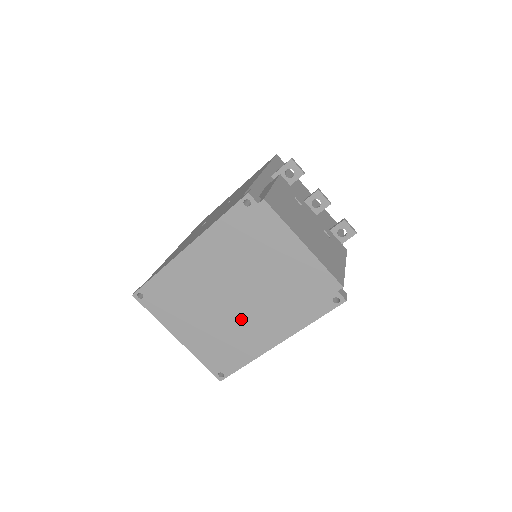
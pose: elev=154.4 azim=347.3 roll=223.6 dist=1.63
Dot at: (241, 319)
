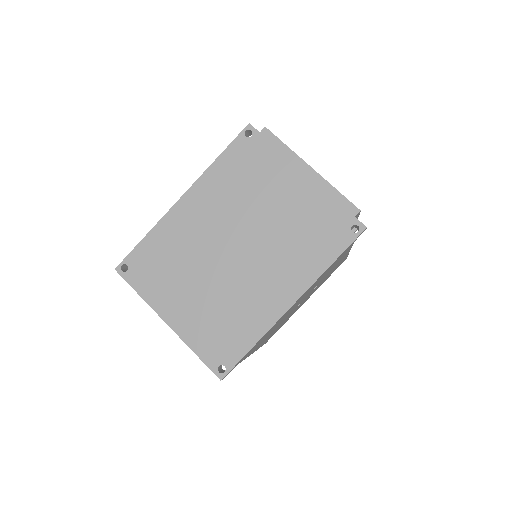
Dot at: (246, 277)
